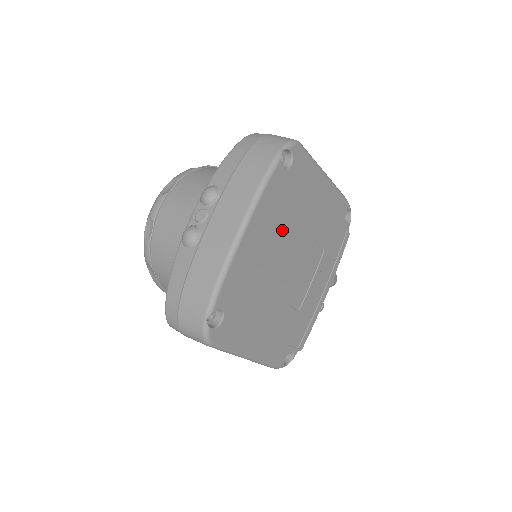
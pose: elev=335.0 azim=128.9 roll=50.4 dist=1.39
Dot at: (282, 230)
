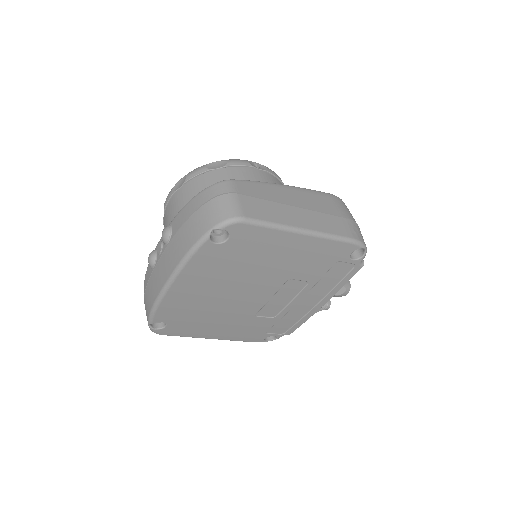
Dot at: (226, 279)
